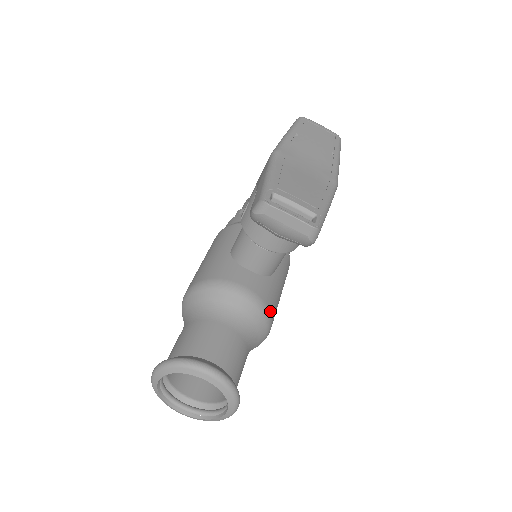
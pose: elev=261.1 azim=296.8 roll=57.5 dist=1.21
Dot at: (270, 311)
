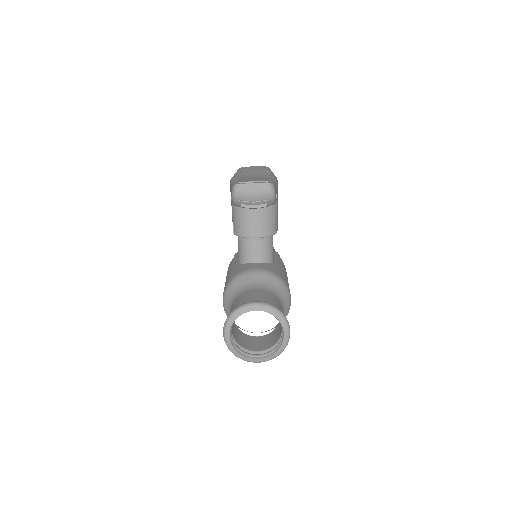
Dot at: (282, 279)
